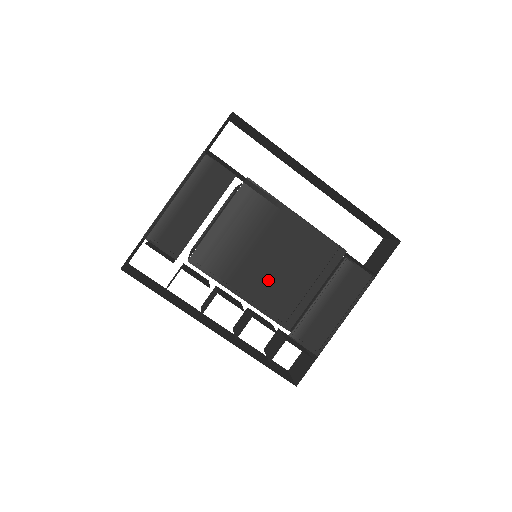
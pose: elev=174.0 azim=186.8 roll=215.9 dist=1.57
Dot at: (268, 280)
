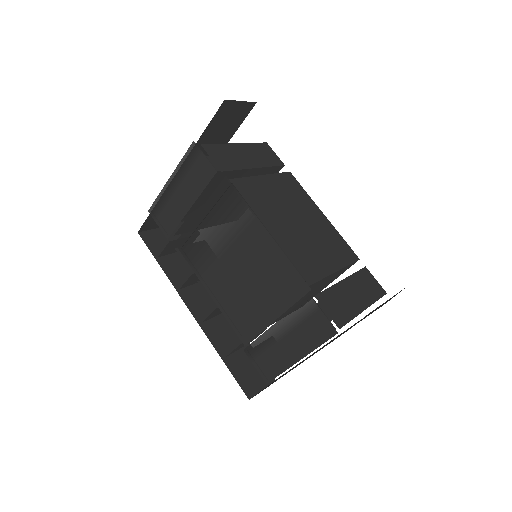
Dot at: (233, 287)
